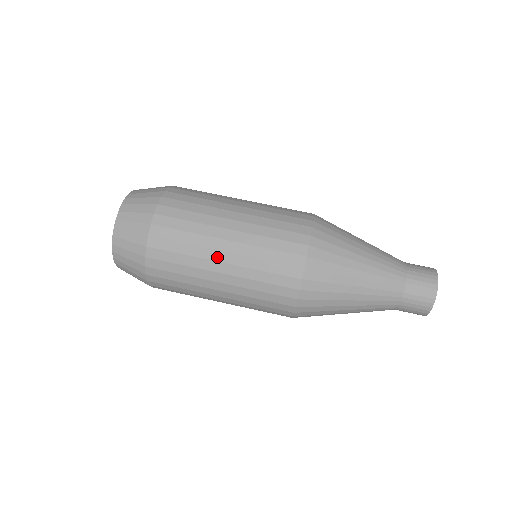
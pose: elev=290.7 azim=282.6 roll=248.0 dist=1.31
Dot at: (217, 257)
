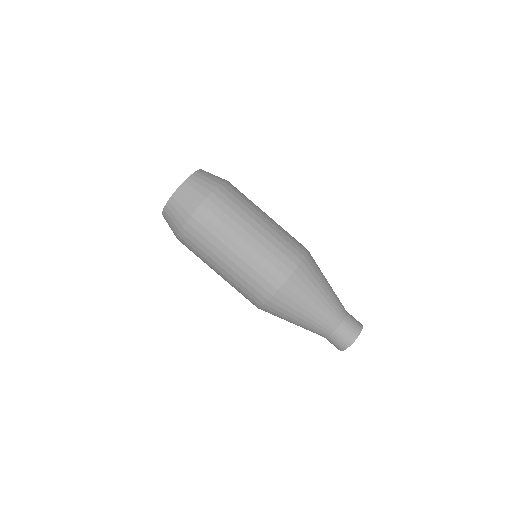
Dot at: (228, 254)
